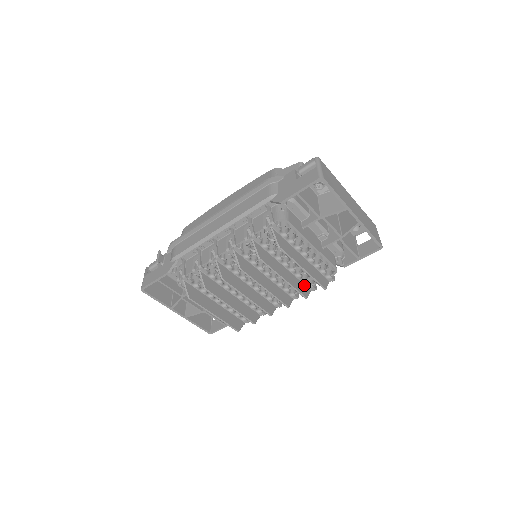
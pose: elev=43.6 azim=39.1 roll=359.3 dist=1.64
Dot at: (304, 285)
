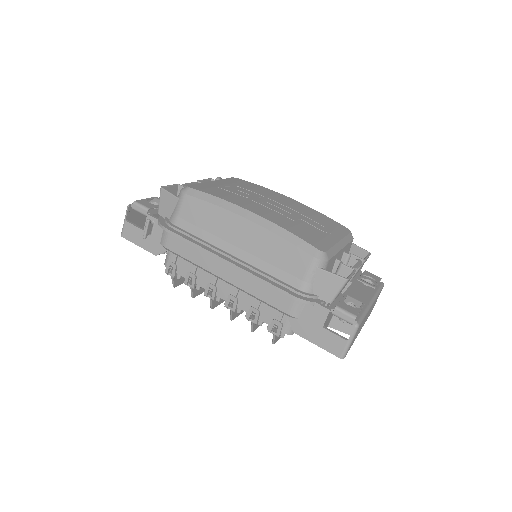
Dot at: occluded
